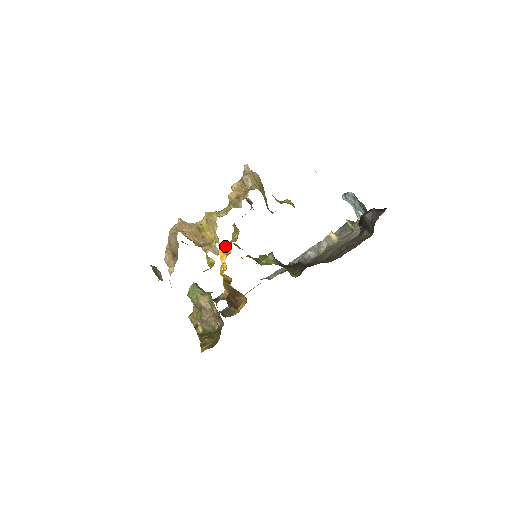
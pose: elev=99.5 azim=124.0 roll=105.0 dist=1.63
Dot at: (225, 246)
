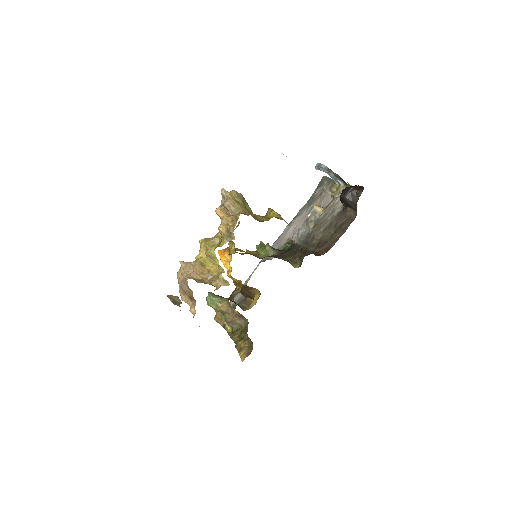
Dot at: (224, 253)
